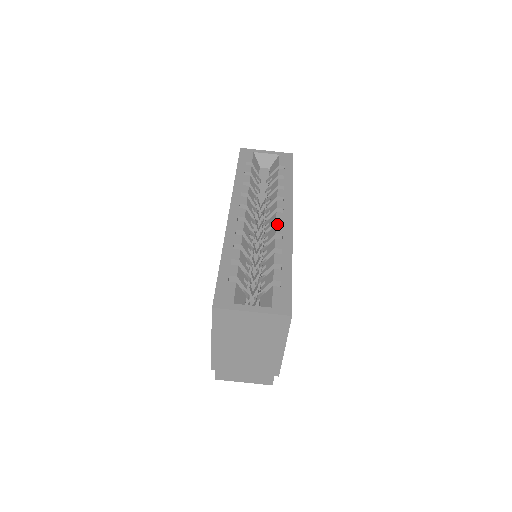
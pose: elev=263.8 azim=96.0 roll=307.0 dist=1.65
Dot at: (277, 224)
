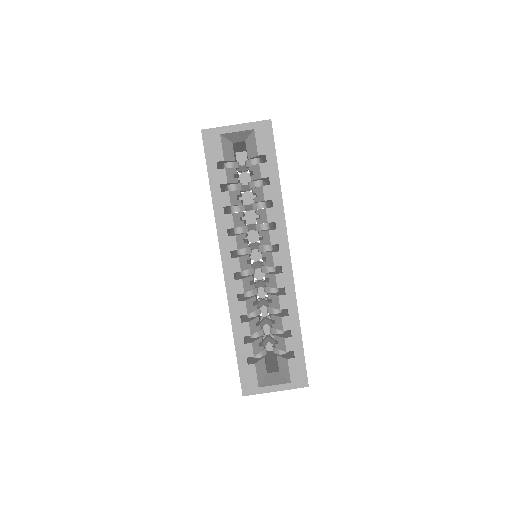
Dot at: (275, 266)
